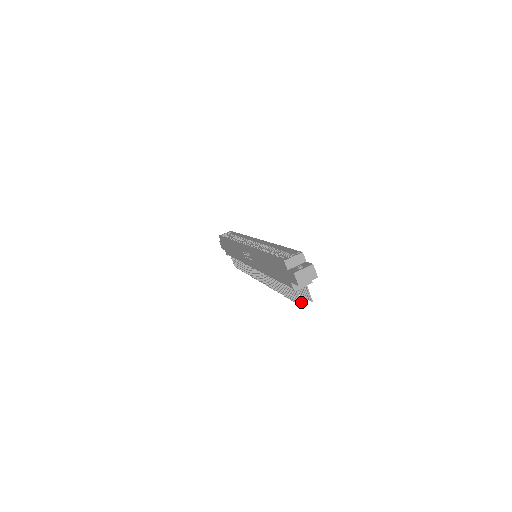
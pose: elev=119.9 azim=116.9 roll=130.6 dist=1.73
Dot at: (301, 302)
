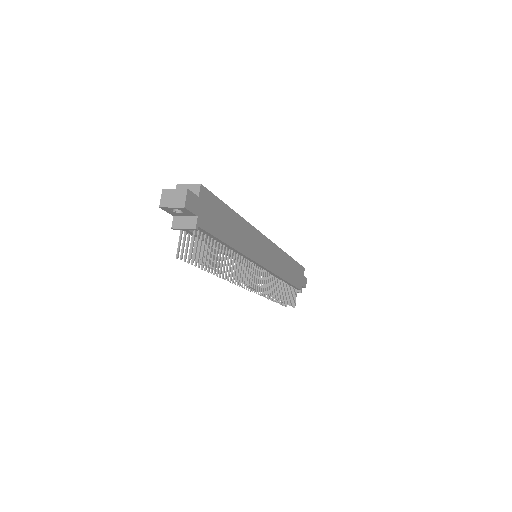
Dot at: (178, 251)
